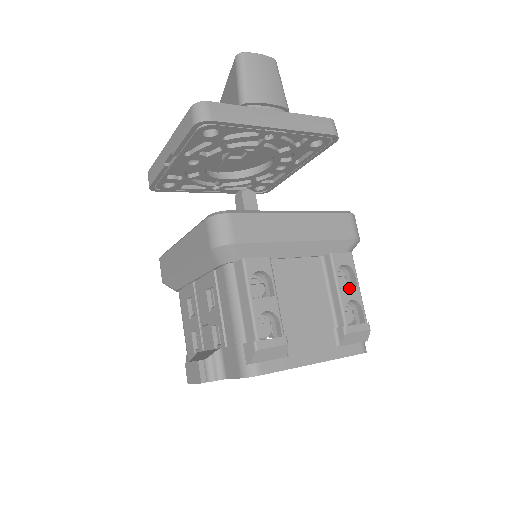
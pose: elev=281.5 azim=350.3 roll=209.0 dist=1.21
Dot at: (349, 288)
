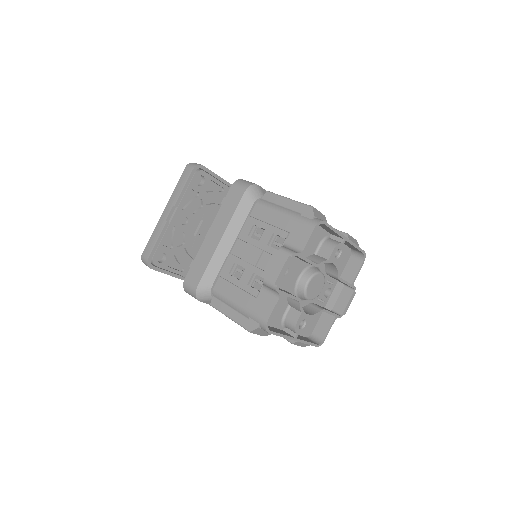
Dot at: occluded
